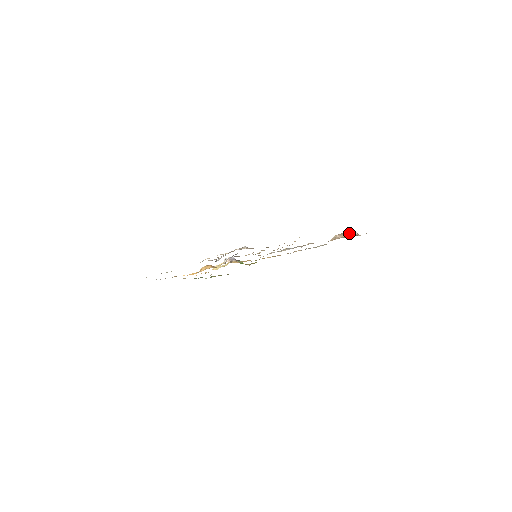
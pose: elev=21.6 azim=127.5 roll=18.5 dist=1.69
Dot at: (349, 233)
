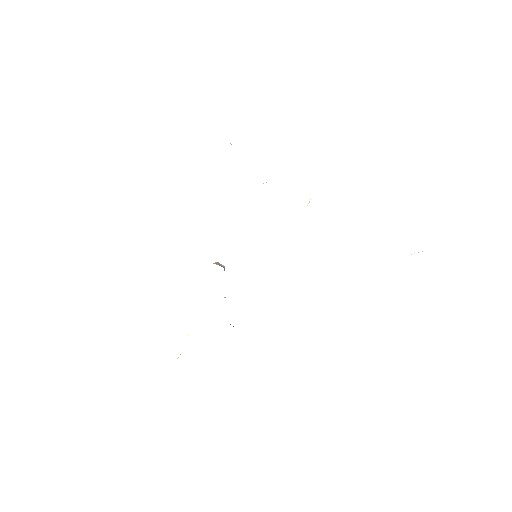
Dot at: occluded
